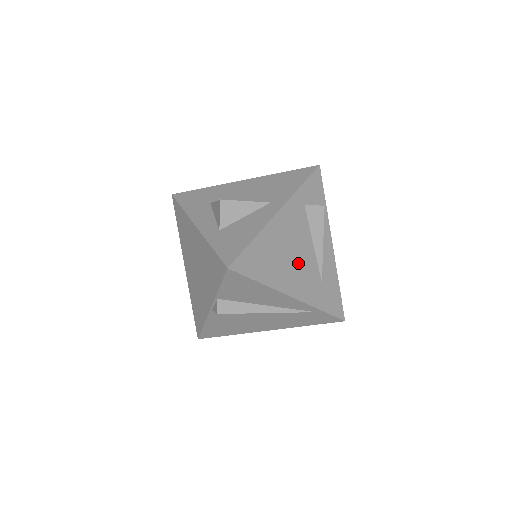
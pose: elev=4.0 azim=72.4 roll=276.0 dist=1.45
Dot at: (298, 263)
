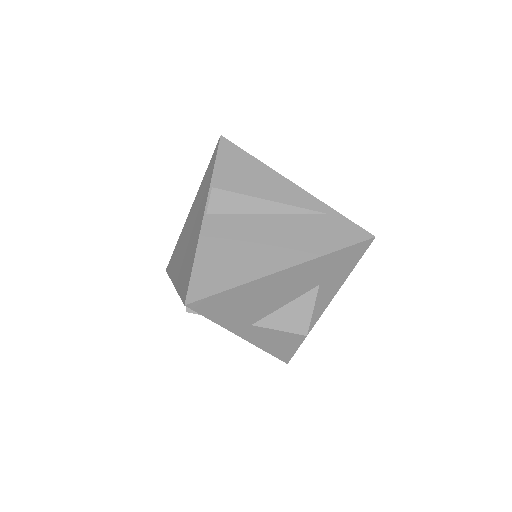
Dot at: occluded
